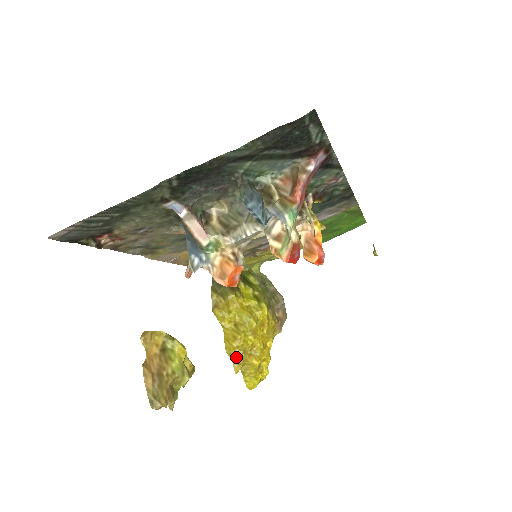
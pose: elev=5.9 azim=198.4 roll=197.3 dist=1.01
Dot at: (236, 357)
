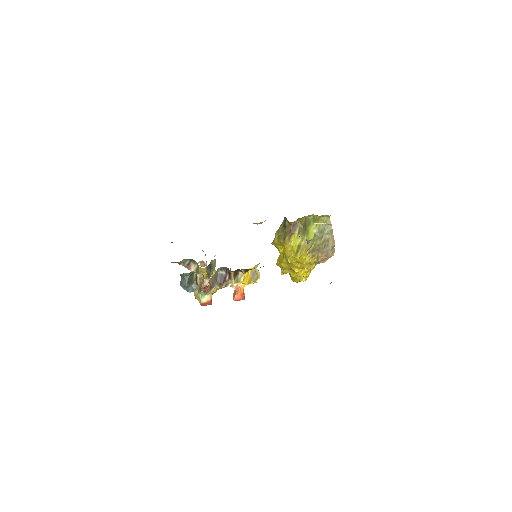
Dot at: (281, 269)
